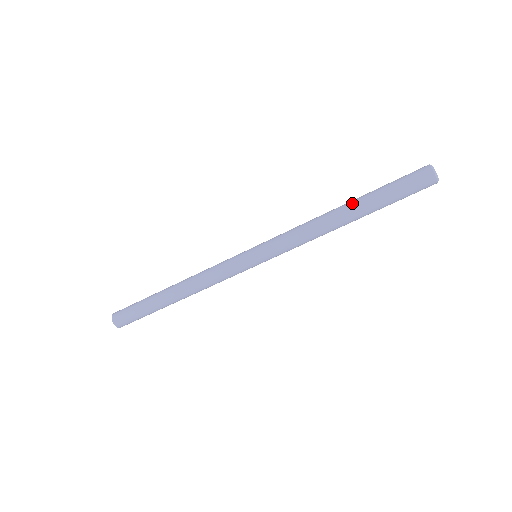
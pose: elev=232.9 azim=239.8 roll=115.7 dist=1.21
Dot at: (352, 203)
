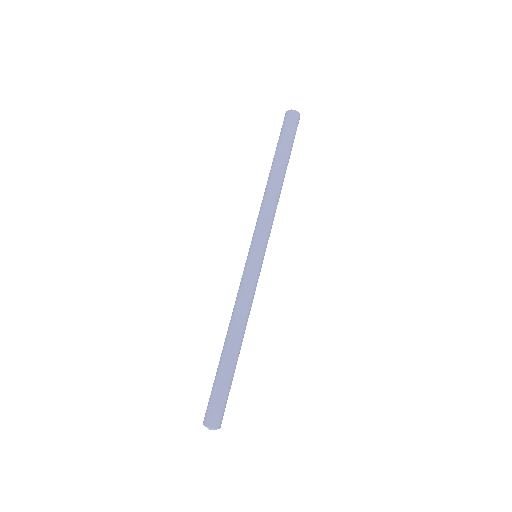
Dot at: (271, 166)
